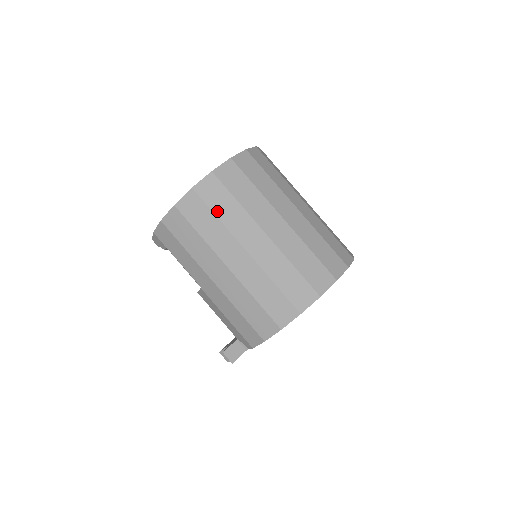
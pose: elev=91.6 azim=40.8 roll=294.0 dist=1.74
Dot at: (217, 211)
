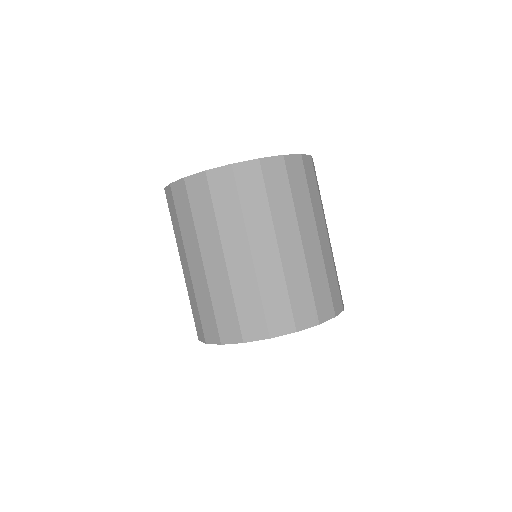
Dot at: (179, 216)
